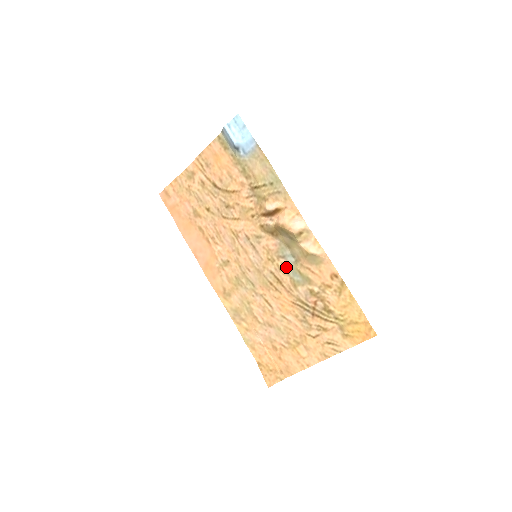
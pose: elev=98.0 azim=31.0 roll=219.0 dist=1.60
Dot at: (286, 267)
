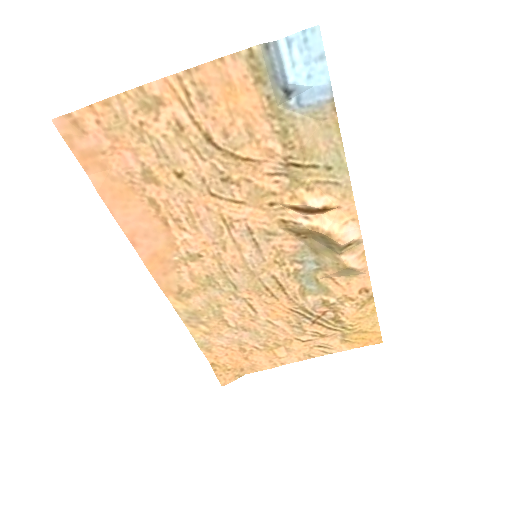
Dot at: (300, 274)
